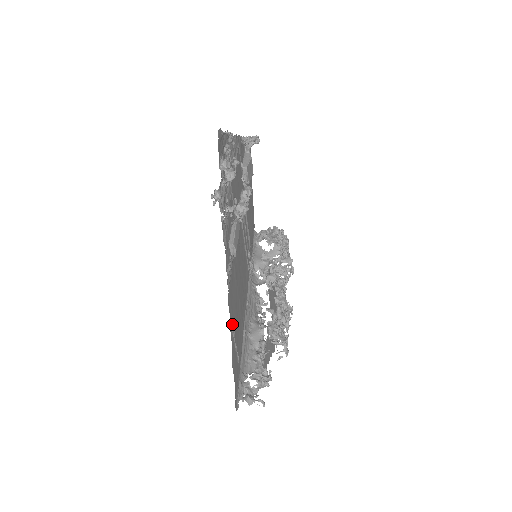
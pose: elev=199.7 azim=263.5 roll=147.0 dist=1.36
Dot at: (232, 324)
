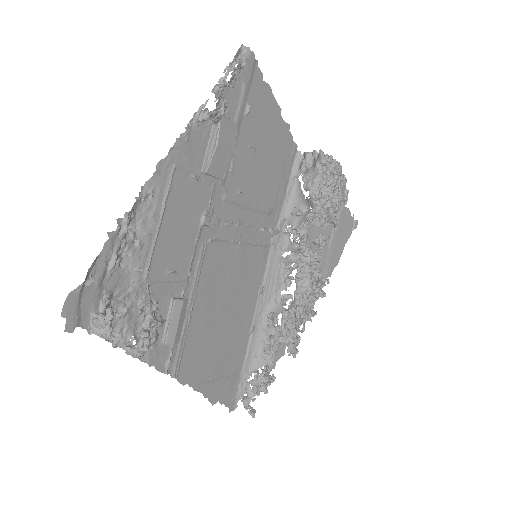
Dot at: (202, 377)
